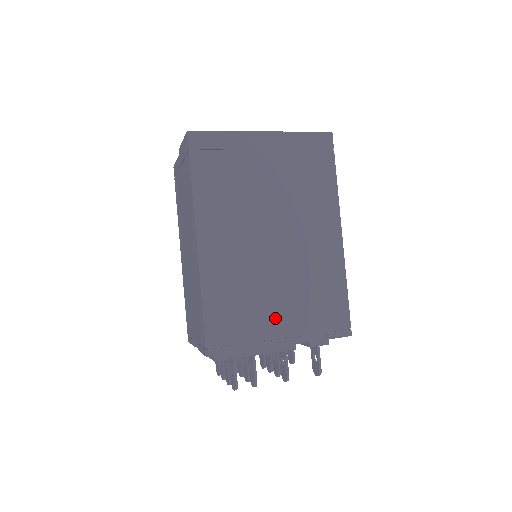
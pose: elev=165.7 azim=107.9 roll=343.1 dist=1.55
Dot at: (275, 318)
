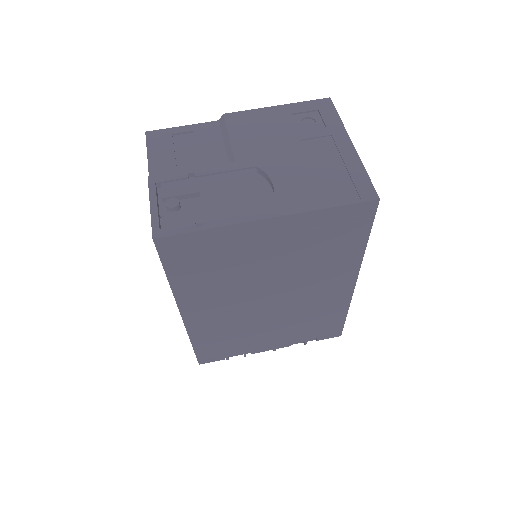
Dot at: (265, 340)
